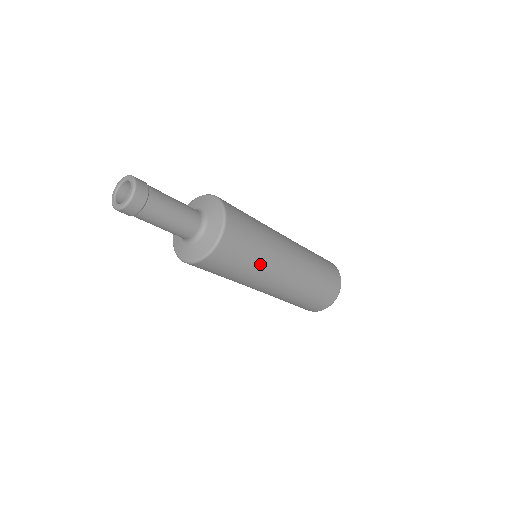
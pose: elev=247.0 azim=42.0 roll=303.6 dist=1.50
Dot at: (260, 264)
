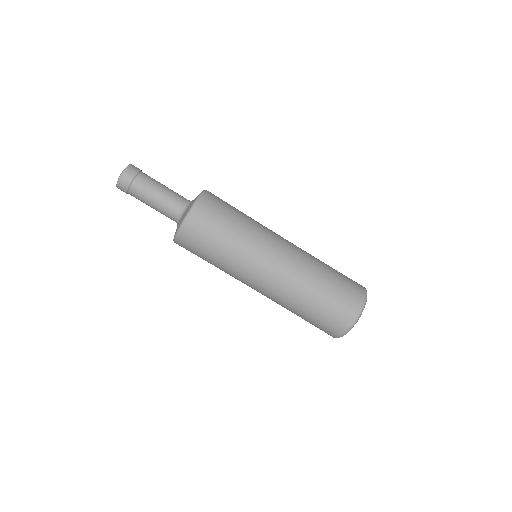
Dot at: (244, 236)
